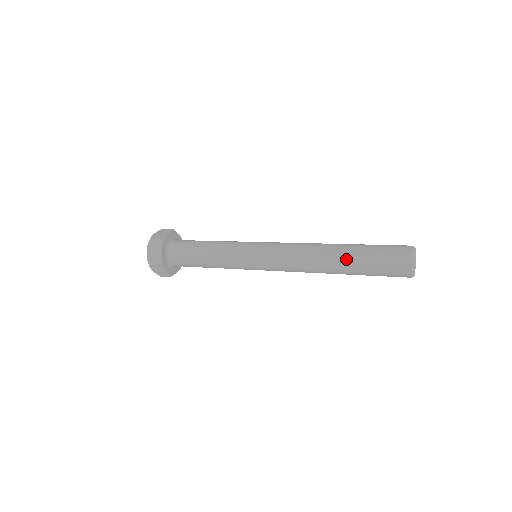
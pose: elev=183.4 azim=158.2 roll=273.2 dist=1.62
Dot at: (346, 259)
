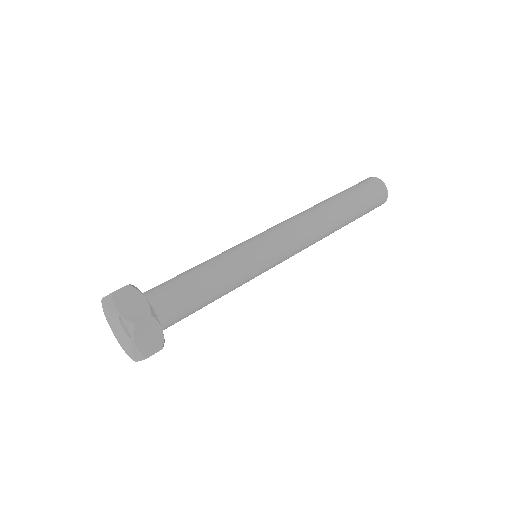
Dot at: (342, 201)
